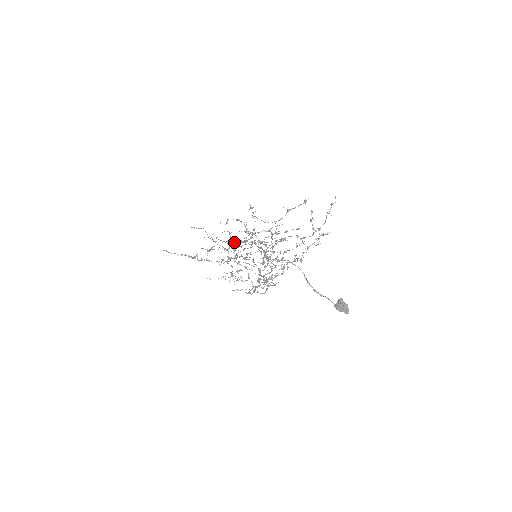
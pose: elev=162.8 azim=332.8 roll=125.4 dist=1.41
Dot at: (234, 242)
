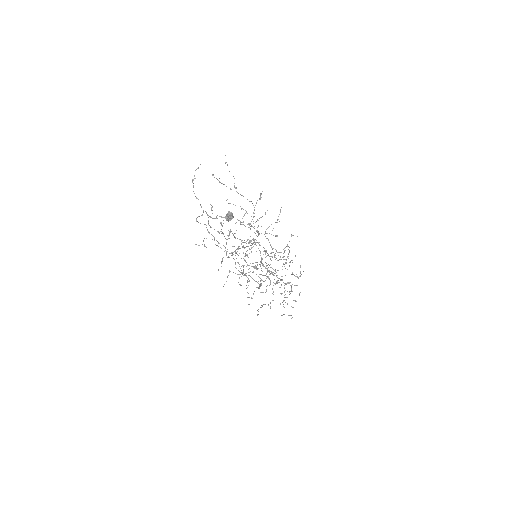
Dot at: (257, 262)
